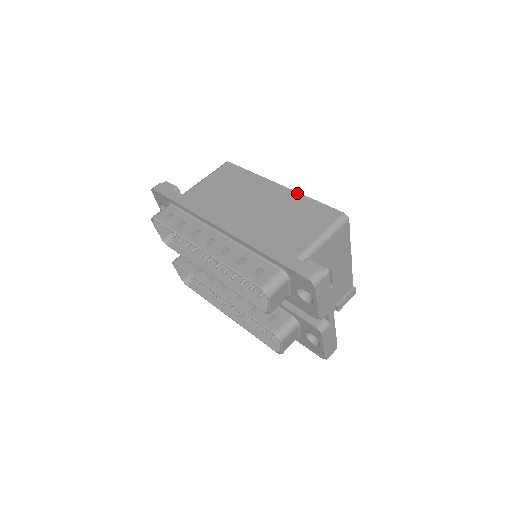
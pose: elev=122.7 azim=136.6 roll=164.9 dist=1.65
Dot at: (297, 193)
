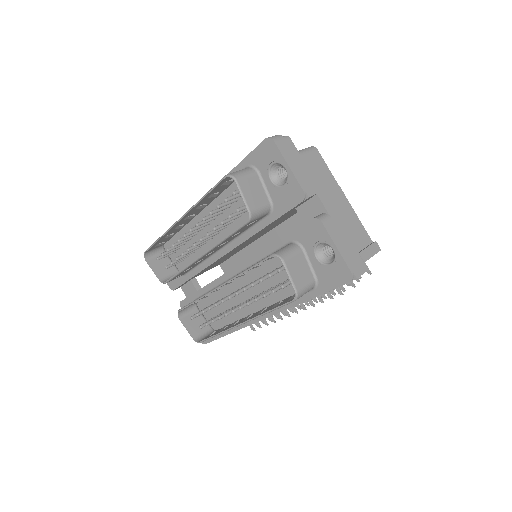
Dot at: occluded
